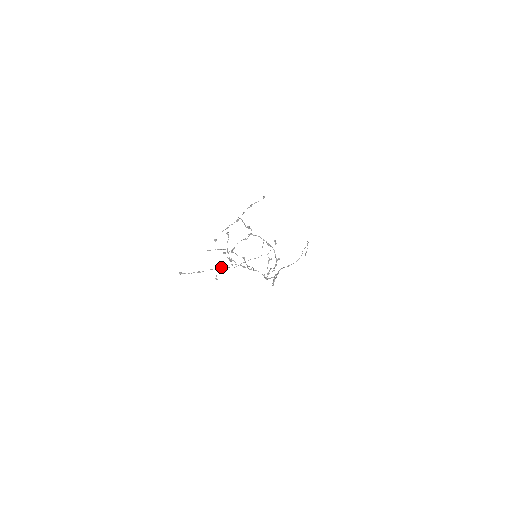
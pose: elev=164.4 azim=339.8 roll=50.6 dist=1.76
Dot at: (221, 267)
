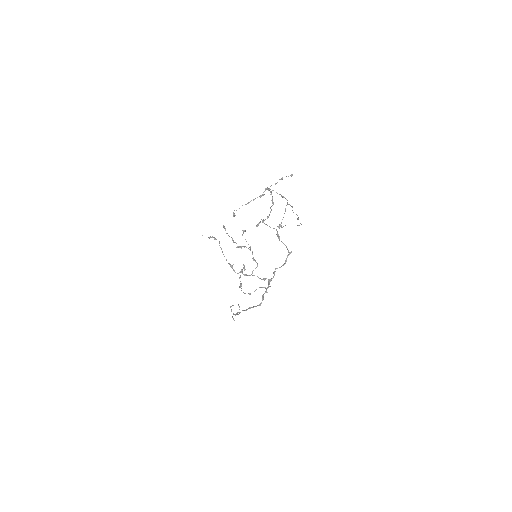
Dot at: (292, 207)
